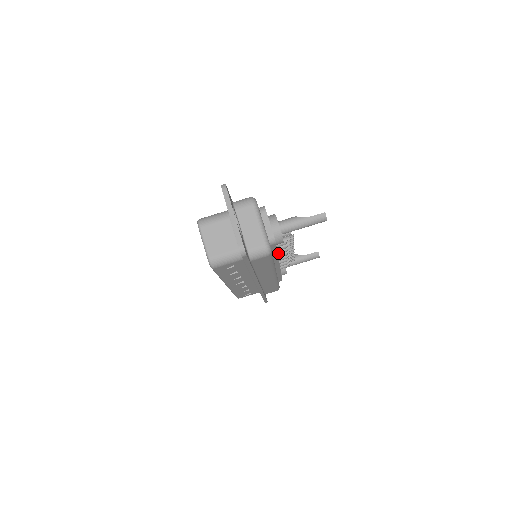
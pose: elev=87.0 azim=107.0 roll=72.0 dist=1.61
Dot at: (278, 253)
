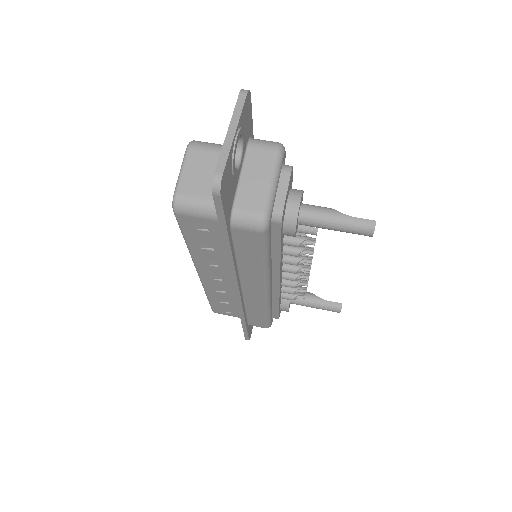
Dot at: (284, 260)
